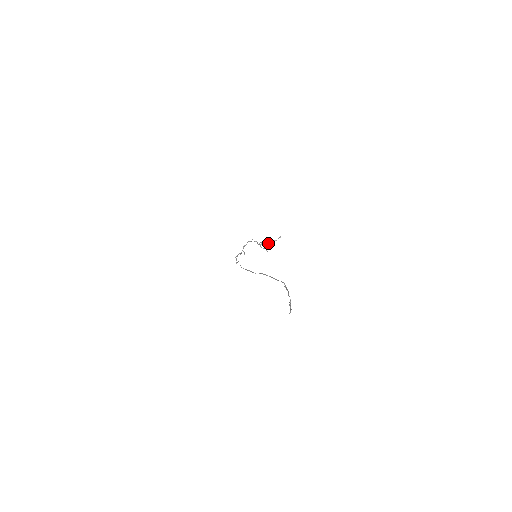
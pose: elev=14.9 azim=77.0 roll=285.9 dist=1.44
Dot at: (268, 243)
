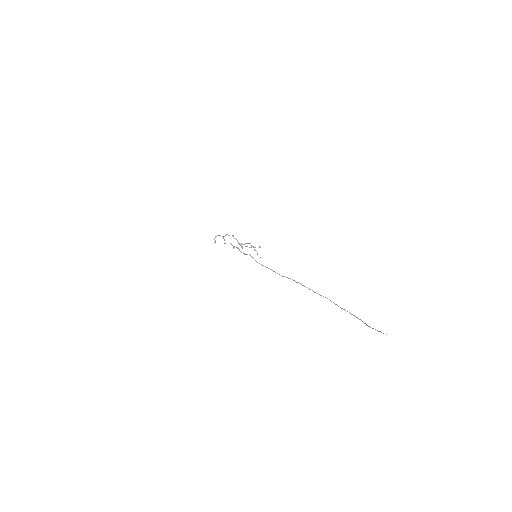
Dot at: (246, 246)
